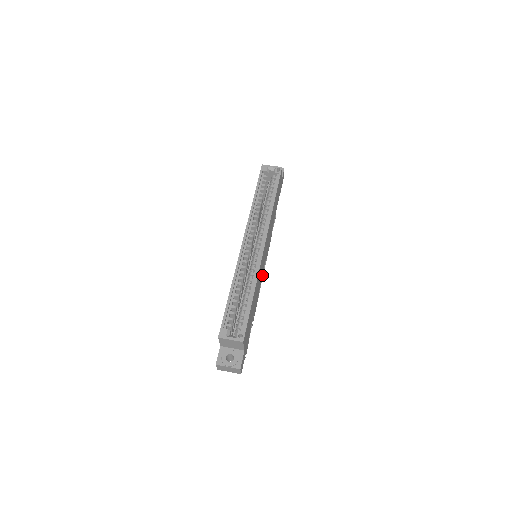
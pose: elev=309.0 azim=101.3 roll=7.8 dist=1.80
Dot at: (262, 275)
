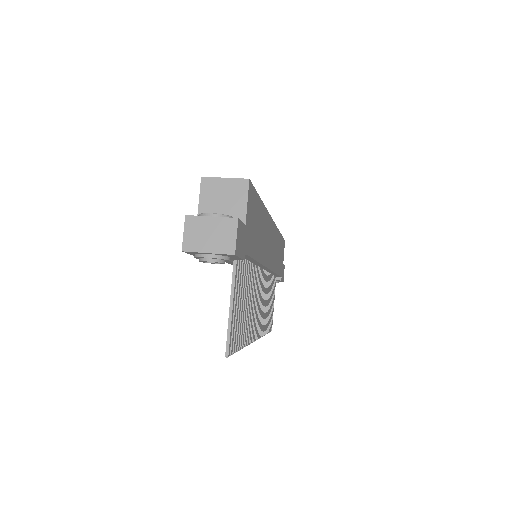
Dot at: (258, 327)
